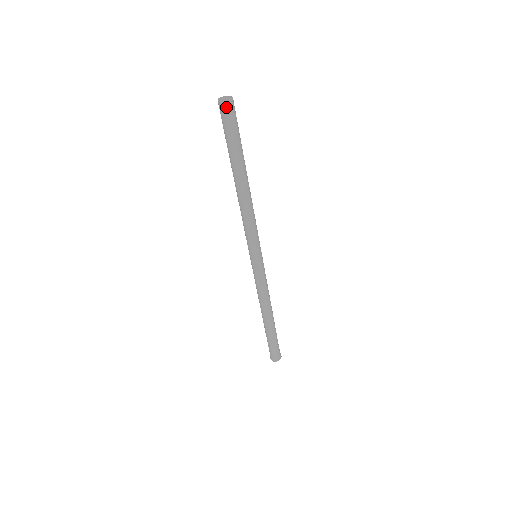
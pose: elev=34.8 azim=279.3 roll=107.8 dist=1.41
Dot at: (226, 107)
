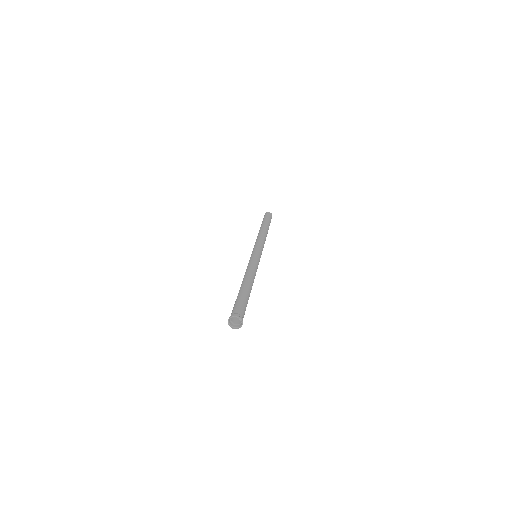
Dot at: (270, 213)
